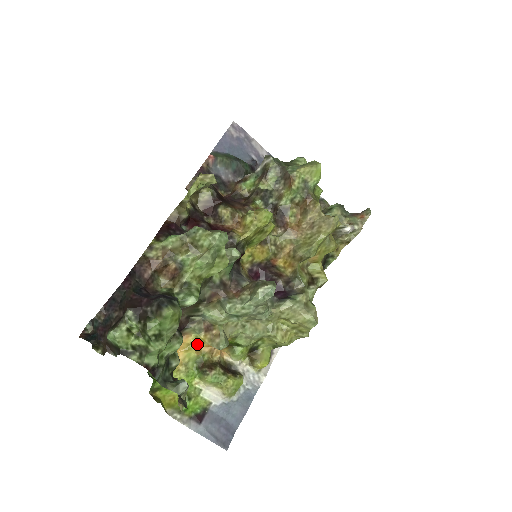
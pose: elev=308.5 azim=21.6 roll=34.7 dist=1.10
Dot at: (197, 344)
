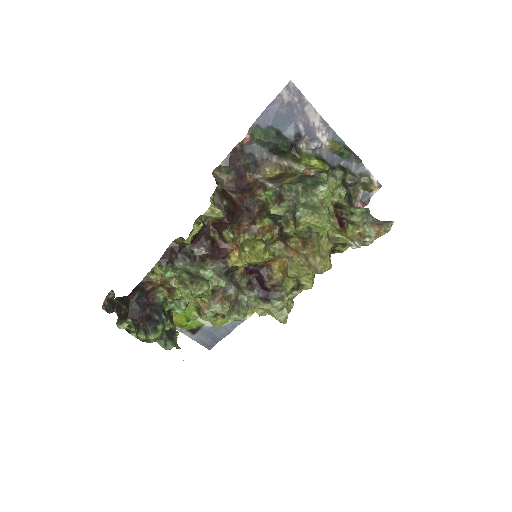
Dot at: (196, 299)
